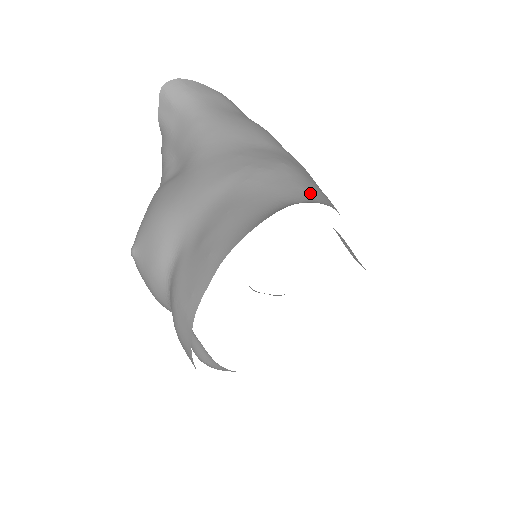
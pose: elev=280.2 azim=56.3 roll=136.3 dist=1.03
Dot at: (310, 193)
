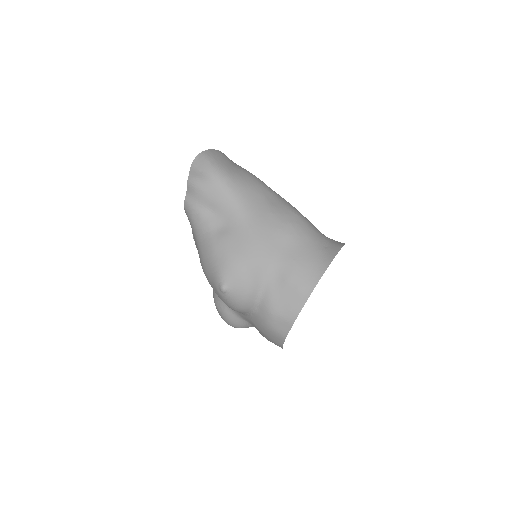
Dot at: (318, 233)
